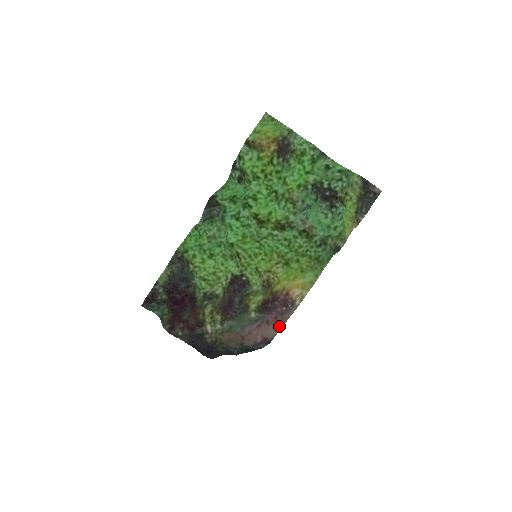
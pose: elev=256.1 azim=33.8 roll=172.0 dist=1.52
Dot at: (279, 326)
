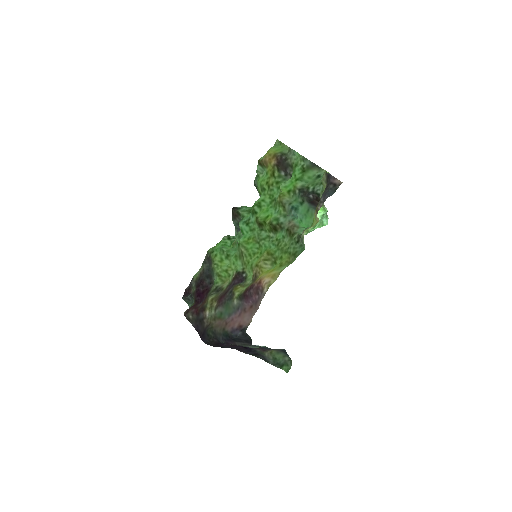
Dot at: (252, 315)
